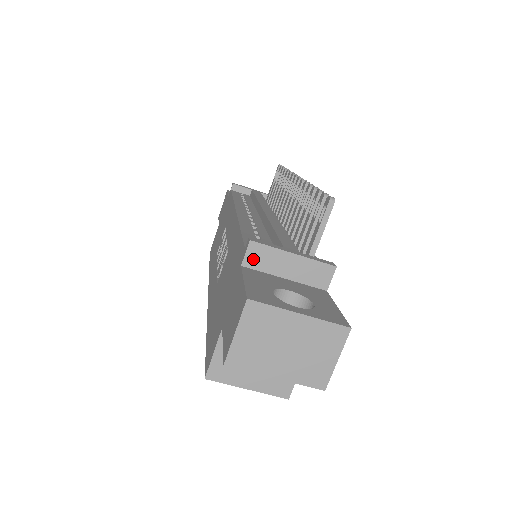
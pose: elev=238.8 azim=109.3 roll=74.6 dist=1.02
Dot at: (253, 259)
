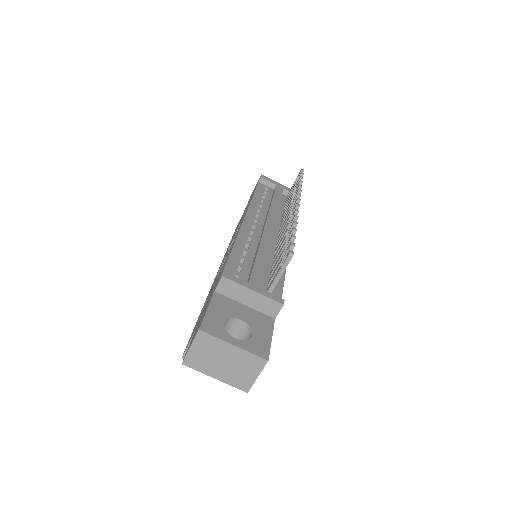
Dot at: (223, 288)
